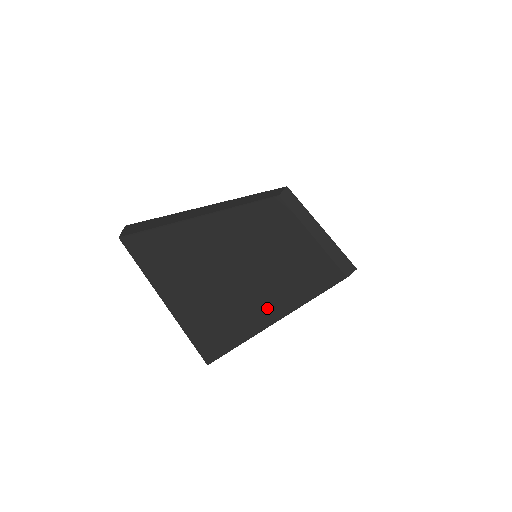
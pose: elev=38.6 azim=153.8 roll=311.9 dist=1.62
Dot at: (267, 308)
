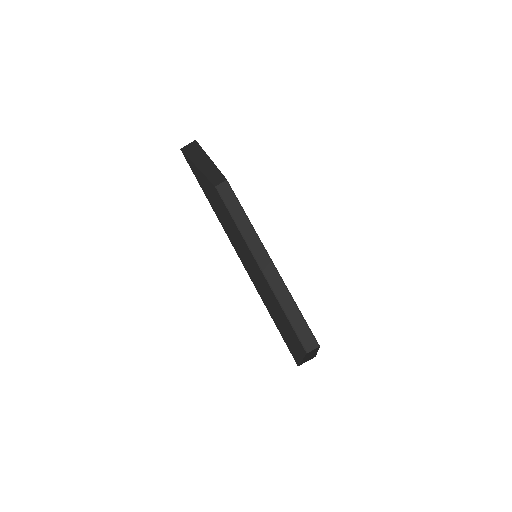
Dot at: (228, 233)
